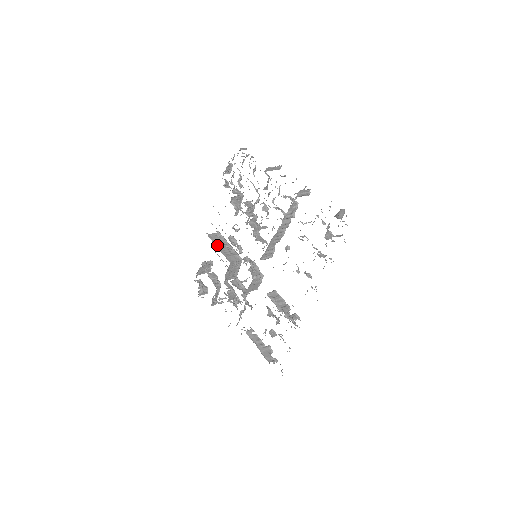
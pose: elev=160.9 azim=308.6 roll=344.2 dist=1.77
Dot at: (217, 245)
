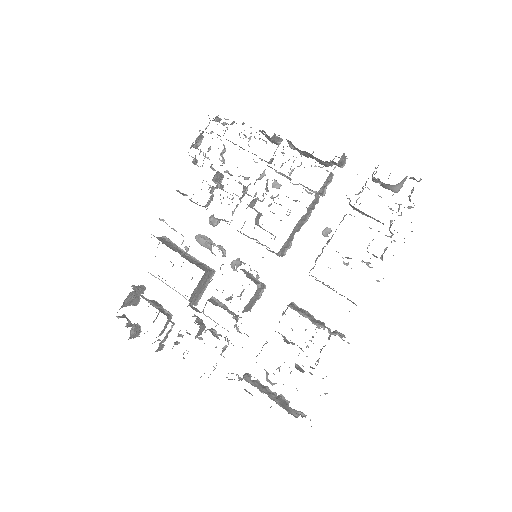
Dot at: (174, 250)
